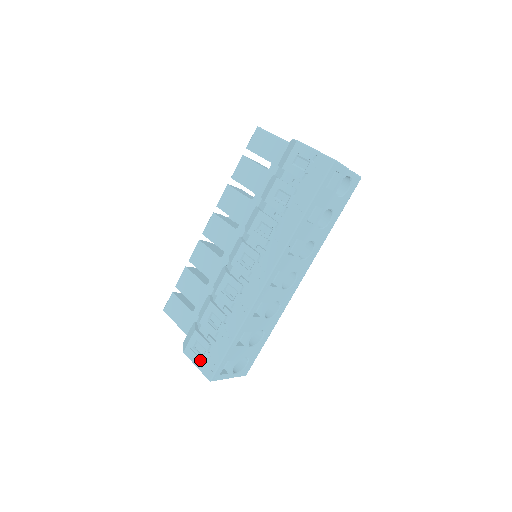
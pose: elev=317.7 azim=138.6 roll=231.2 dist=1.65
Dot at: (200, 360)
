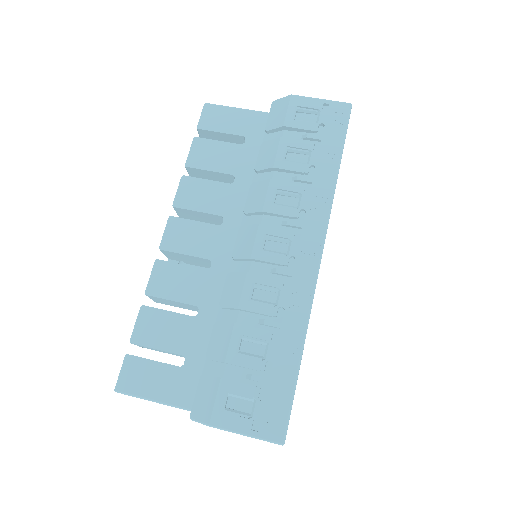
Dot at: (250, 420)
